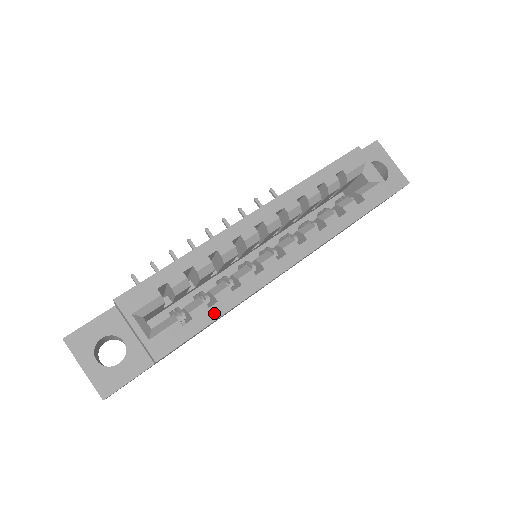
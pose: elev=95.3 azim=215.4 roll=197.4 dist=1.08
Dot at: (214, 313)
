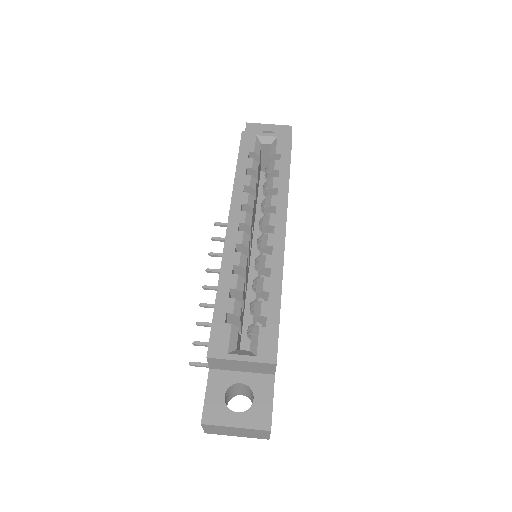
Dot at: (275, 300)
